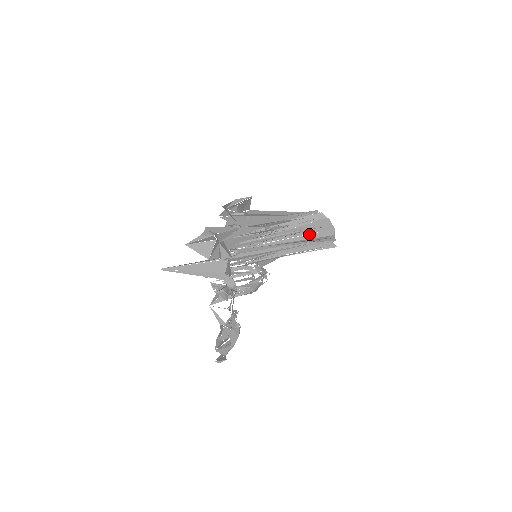
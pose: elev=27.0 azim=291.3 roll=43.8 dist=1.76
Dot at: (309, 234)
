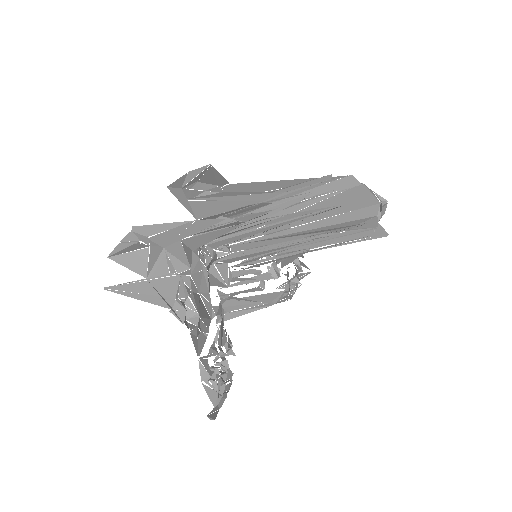
Dot at: (337, 215)
